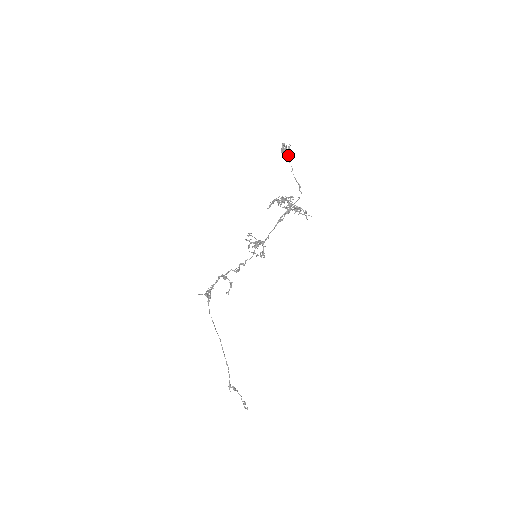
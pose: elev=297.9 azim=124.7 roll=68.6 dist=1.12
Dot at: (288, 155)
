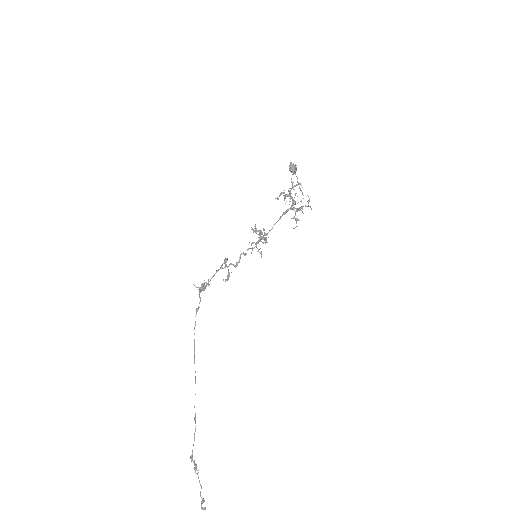
Dot at: (294, 172)
